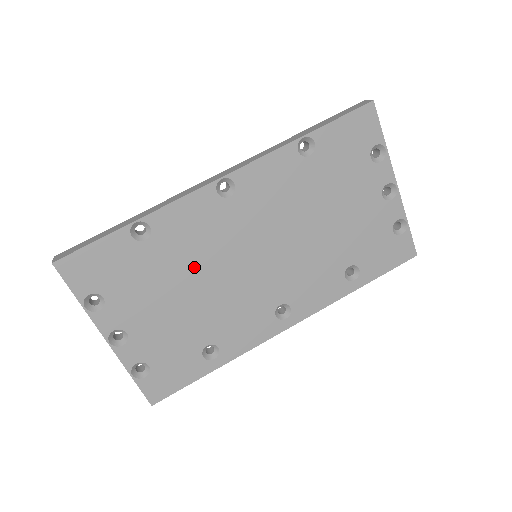
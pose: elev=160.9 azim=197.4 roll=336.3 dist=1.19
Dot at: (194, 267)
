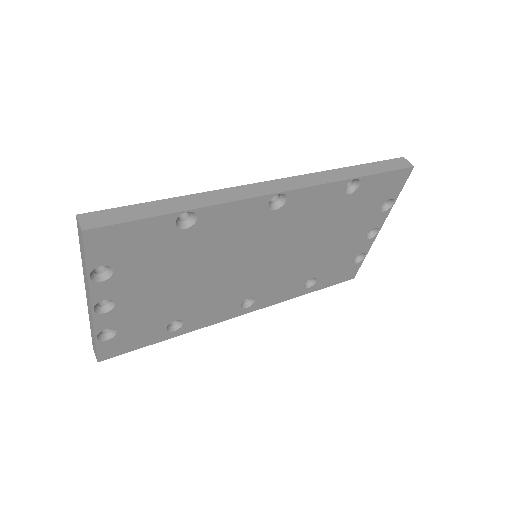
Dot at: (209, 259)
